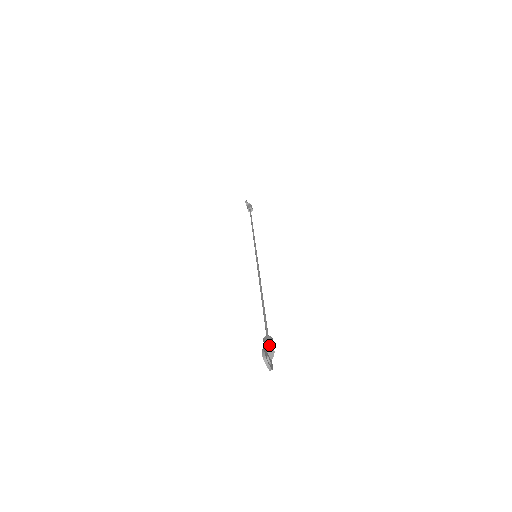
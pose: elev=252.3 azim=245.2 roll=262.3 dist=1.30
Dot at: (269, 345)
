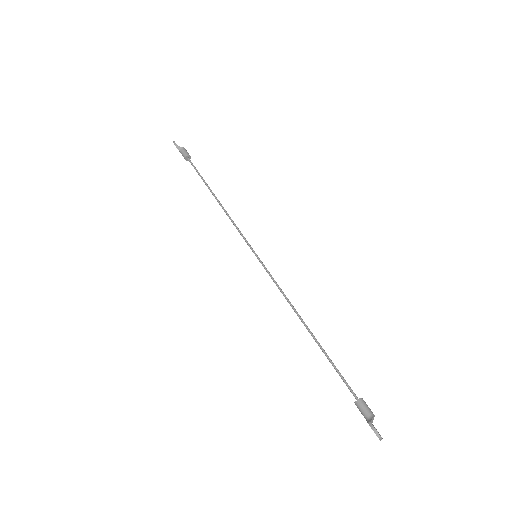
Dot at: (370, 414)
